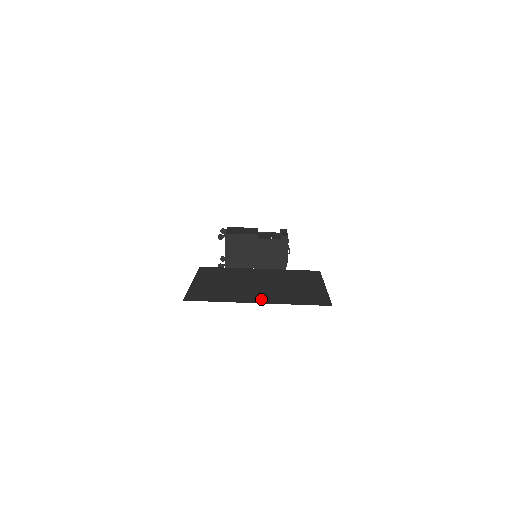
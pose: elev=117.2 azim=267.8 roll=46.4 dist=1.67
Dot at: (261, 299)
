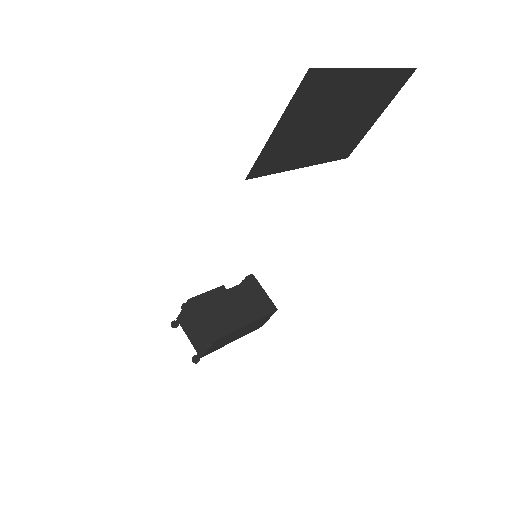
Dot at: (365, 79)
